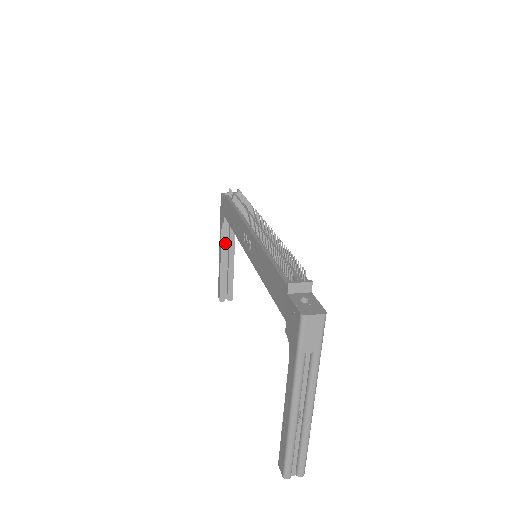
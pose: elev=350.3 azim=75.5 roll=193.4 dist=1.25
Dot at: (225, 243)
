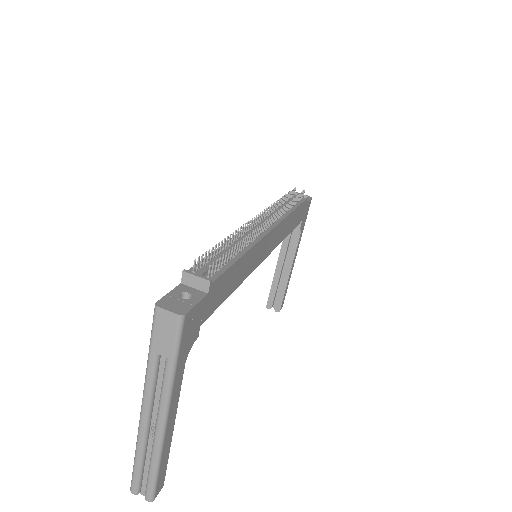
Dot at: (286, 247)
